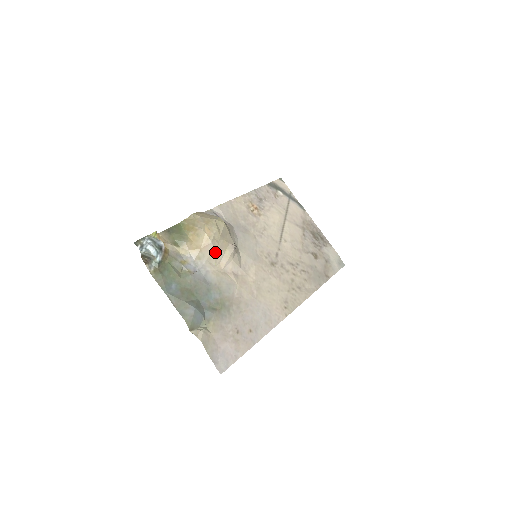
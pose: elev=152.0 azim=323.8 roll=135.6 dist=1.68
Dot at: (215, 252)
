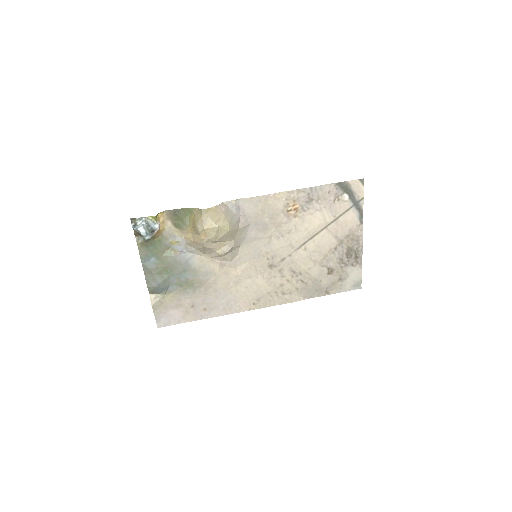
Dot at: (205, 249)
